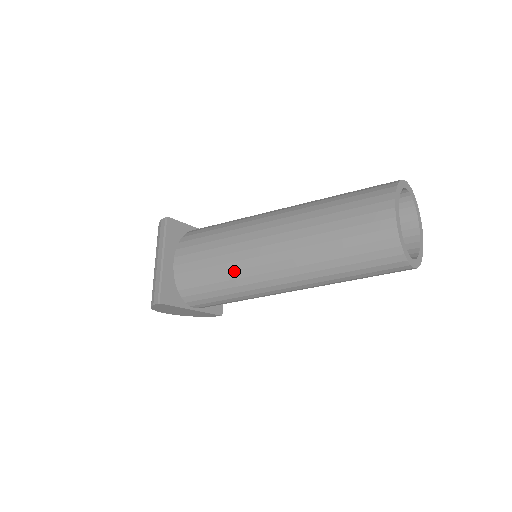
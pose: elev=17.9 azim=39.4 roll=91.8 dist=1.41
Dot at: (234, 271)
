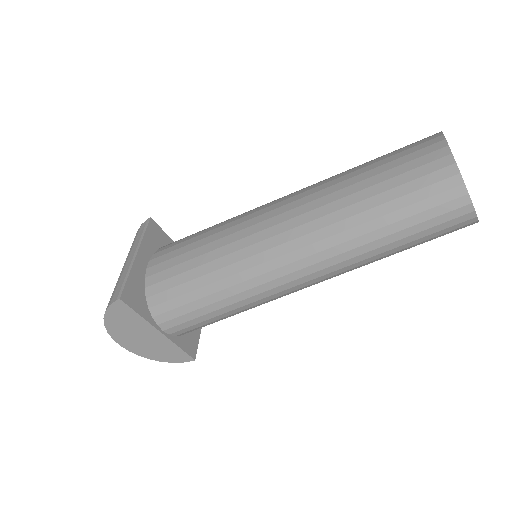
Dot at: (230, 254)
